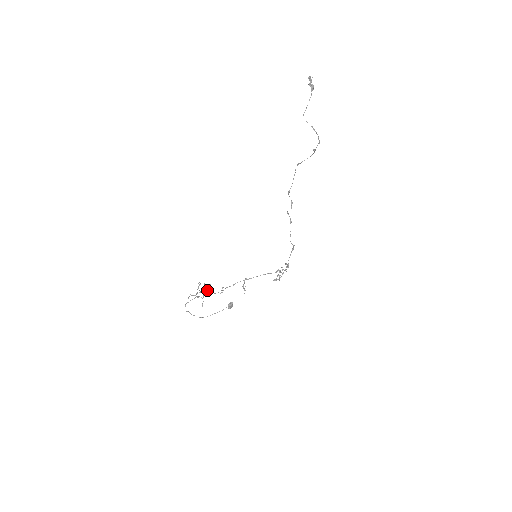
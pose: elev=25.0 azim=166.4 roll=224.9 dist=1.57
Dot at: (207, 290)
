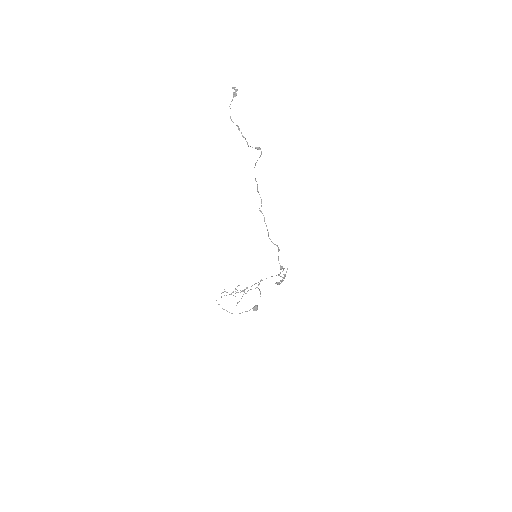
Dot at: (246, 293)
